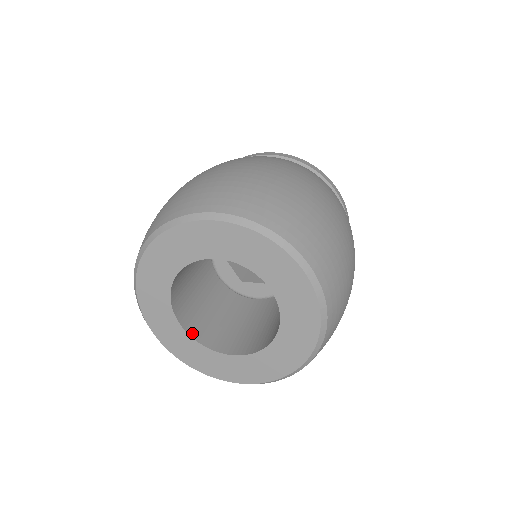
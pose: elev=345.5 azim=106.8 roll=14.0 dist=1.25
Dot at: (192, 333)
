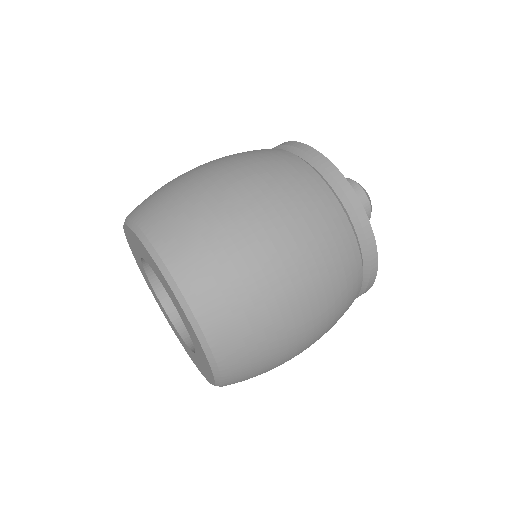
Dot at: (165, 302)
